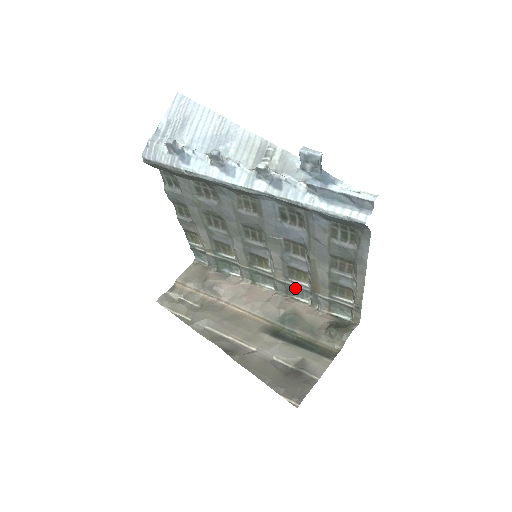
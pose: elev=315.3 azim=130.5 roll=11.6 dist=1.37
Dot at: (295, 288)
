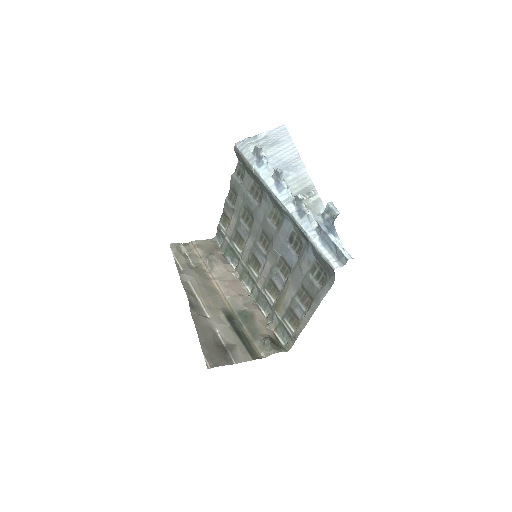
Dot at: (264, 299)
